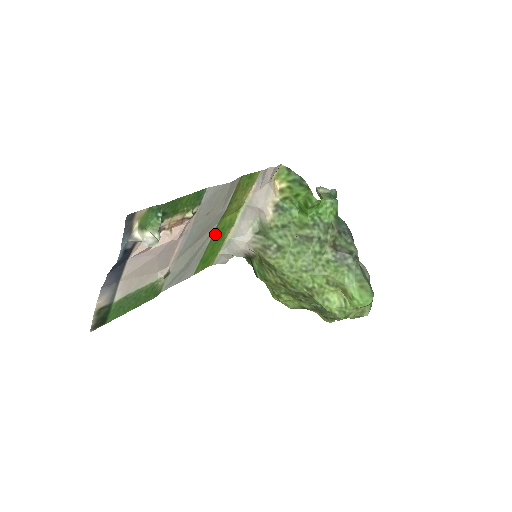
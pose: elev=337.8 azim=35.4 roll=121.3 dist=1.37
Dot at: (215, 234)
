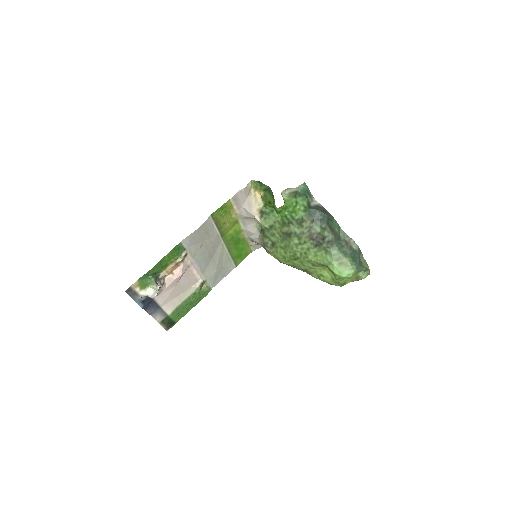
Dot at: (228, 244)
